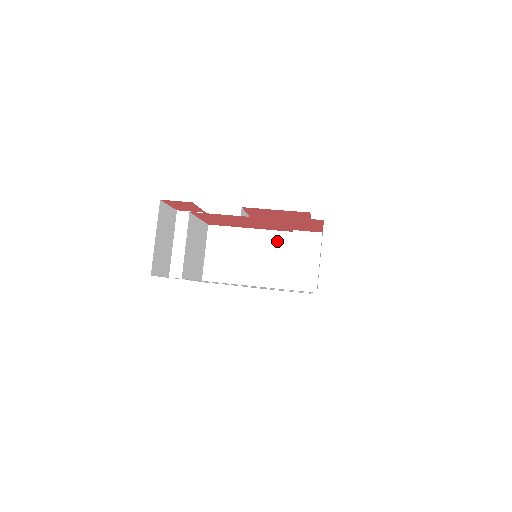
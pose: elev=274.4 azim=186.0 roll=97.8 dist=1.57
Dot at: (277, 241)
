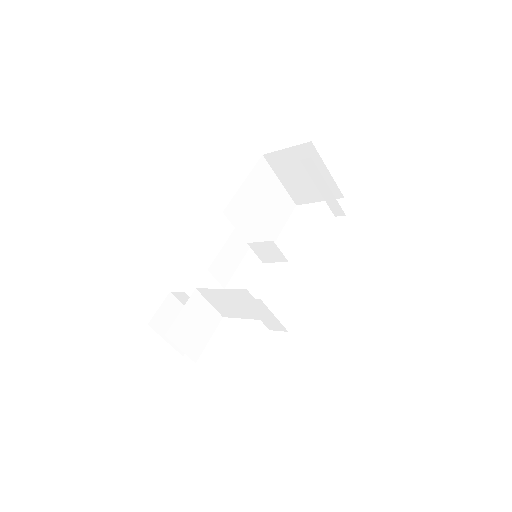
Dot at: (242, 295)
